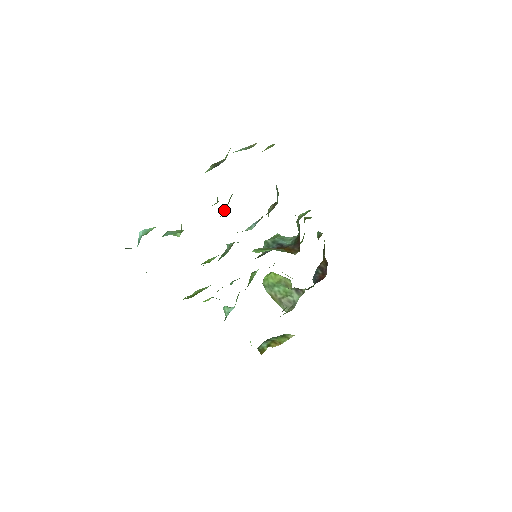
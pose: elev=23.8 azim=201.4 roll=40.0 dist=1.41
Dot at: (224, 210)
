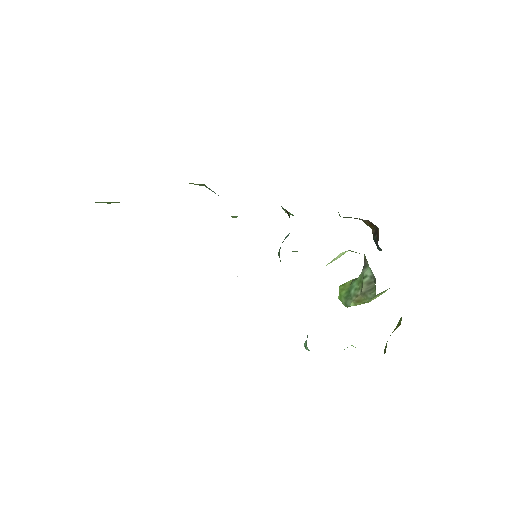
Dot at: occluded
